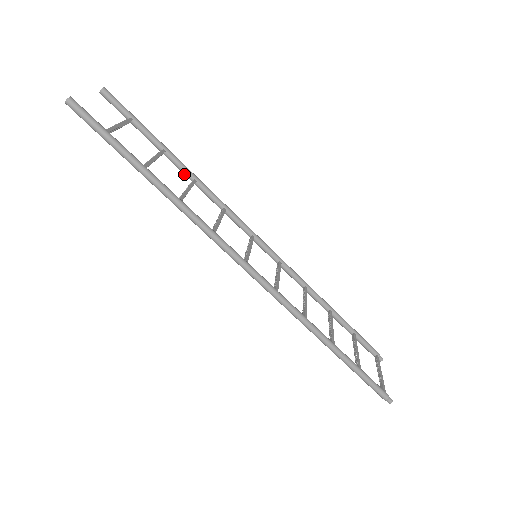
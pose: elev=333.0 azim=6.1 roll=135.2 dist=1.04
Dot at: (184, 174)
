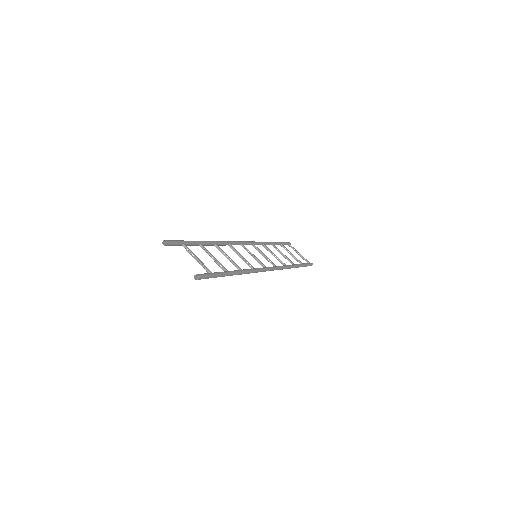
Dot at: (209, 245)
